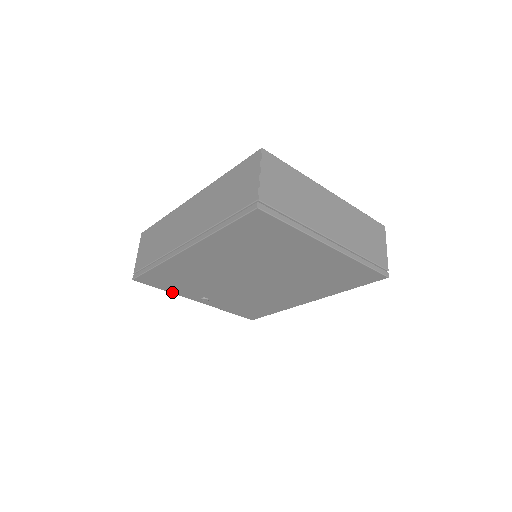
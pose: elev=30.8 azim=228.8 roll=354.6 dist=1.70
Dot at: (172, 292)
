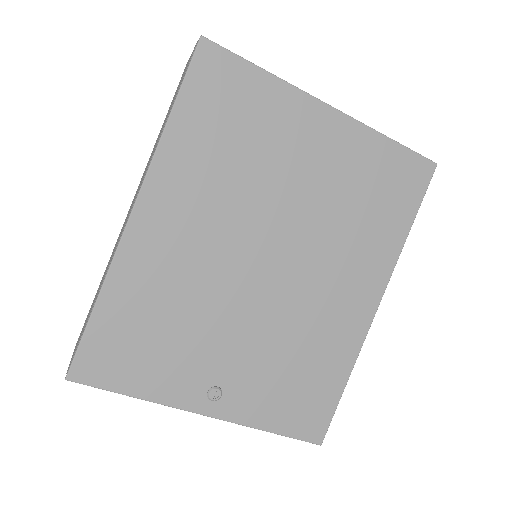
Dot at: (149, 397)
